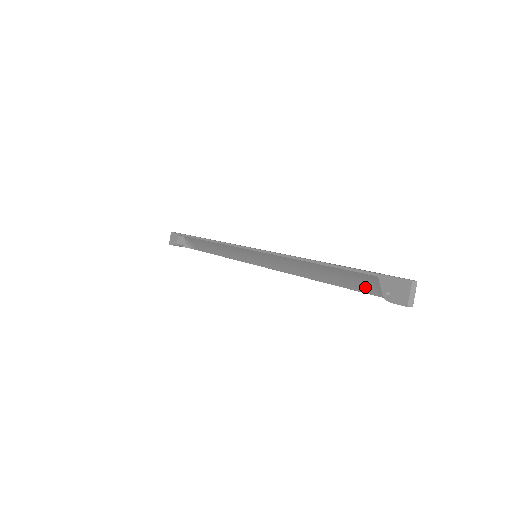
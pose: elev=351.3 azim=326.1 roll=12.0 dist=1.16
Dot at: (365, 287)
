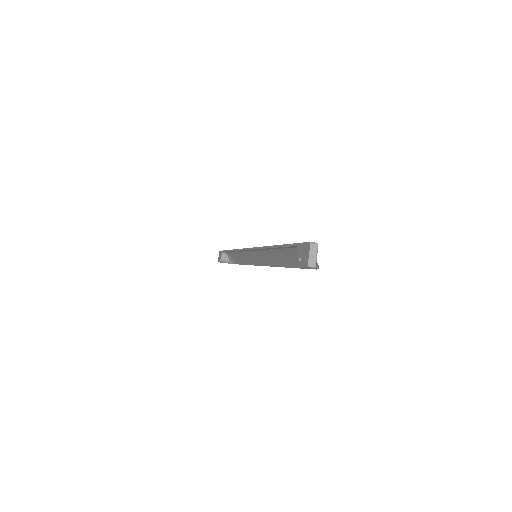
Dot at: occluded
